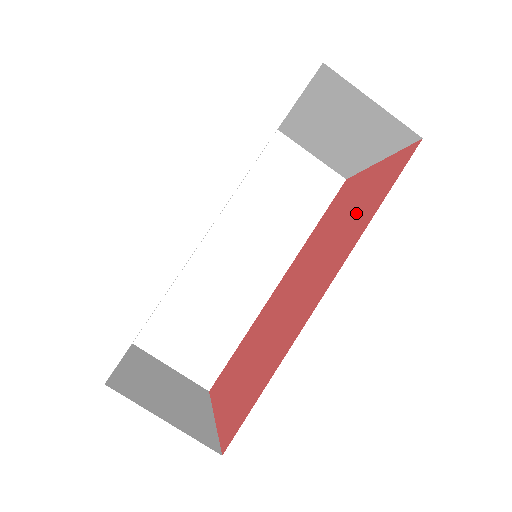
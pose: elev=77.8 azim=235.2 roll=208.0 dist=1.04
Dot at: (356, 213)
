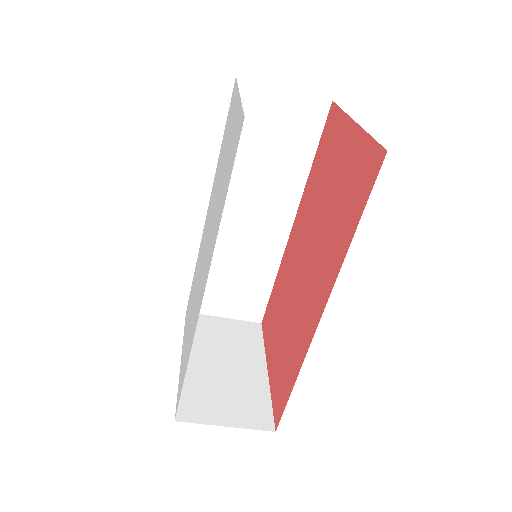
Dot at: (338, 209)
